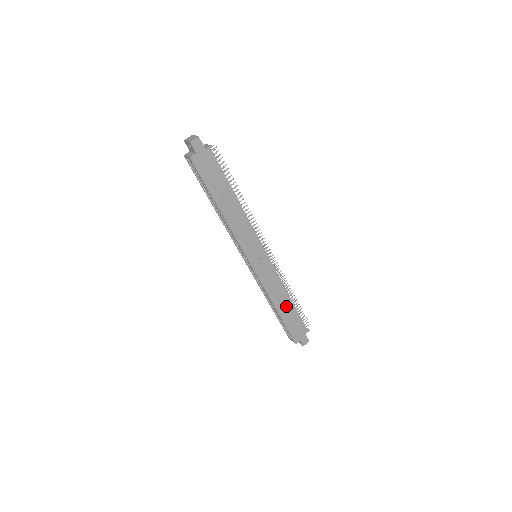
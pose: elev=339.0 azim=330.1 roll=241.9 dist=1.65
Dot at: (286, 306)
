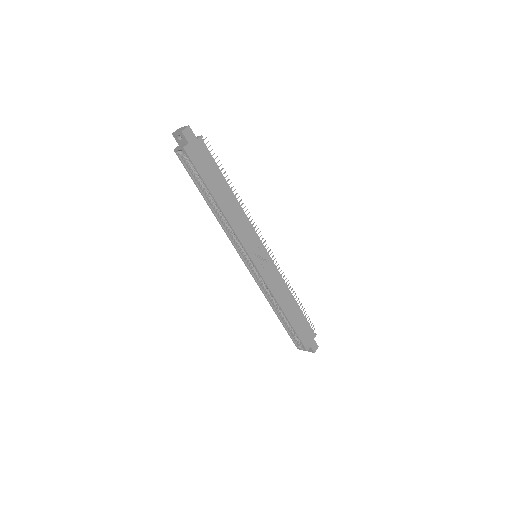
Dot at: (292, 309)
